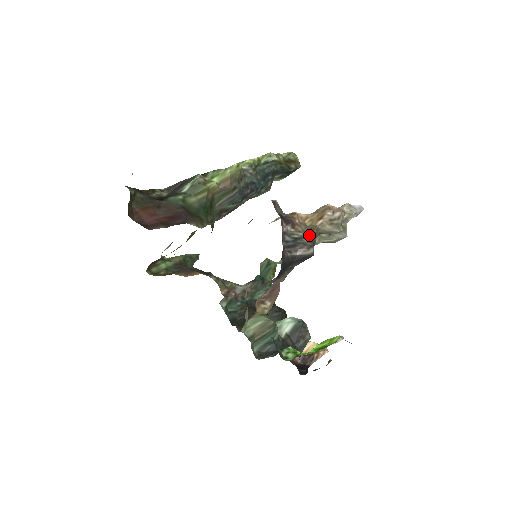
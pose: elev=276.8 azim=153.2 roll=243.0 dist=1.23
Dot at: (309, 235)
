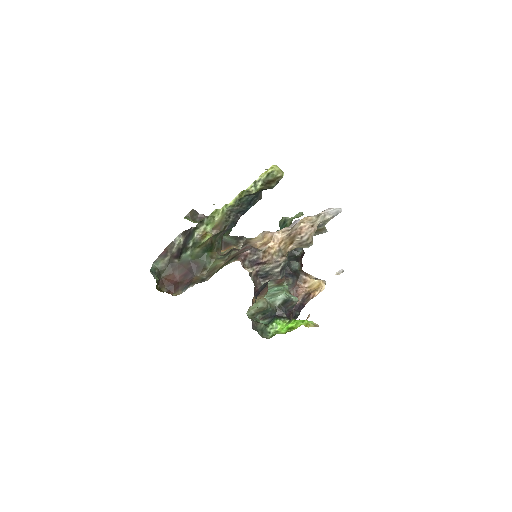
Dot at: (278, 266)
